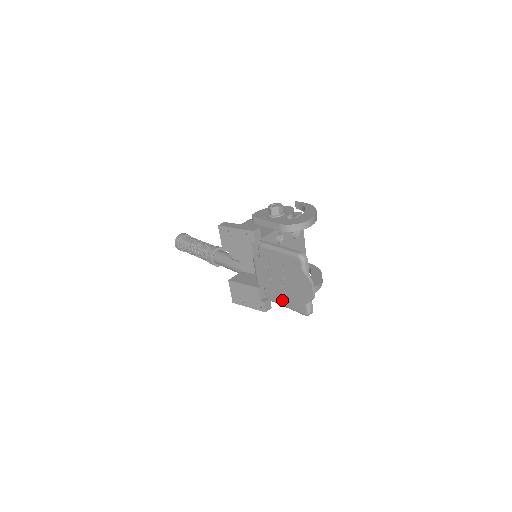
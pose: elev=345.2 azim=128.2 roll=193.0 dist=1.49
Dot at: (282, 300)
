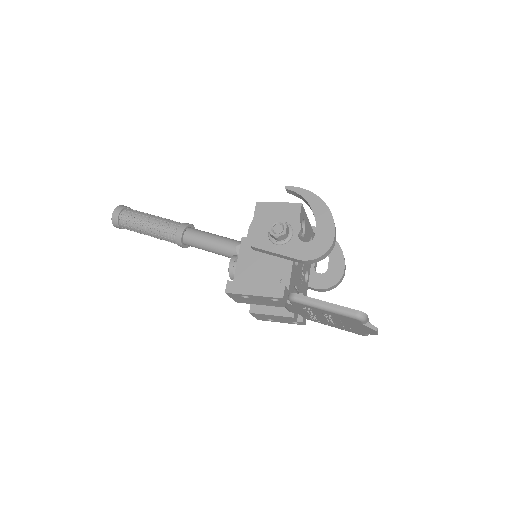
Dot at: (329, 325)
